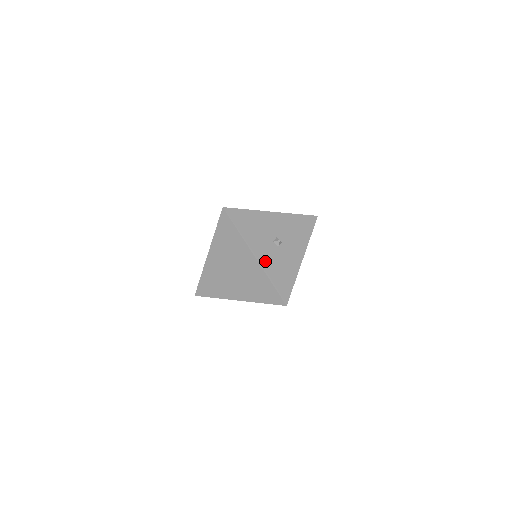
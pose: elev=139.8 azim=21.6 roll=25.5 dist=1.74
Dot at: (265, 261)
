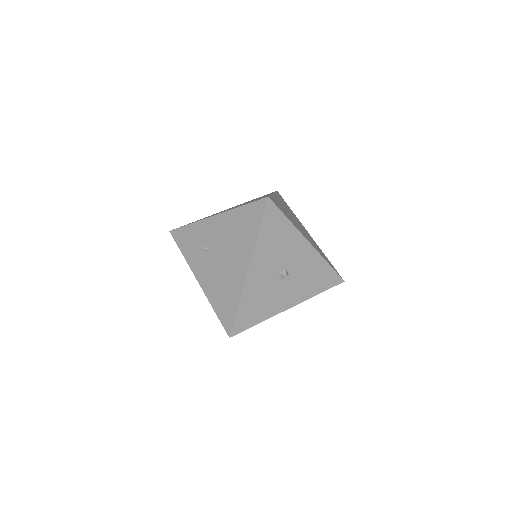
Dot at: (298, 296)
